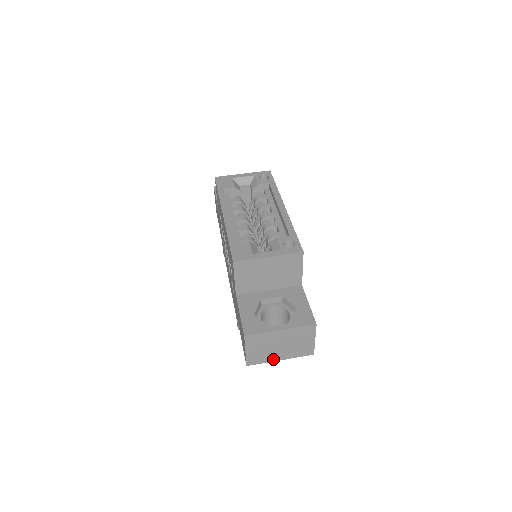
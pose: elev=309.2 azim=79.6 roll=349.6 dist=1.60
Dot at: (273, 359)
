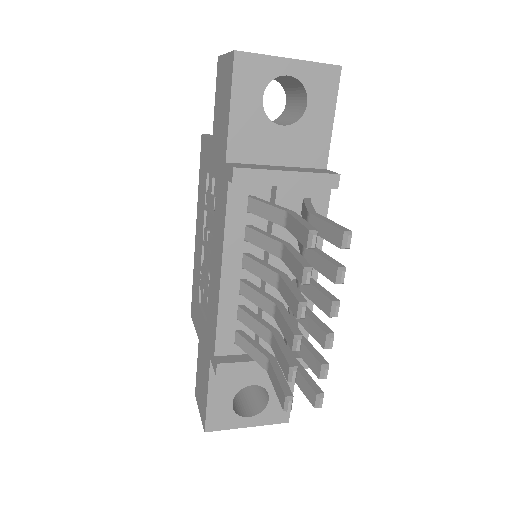
Dot at: (276, 58)
